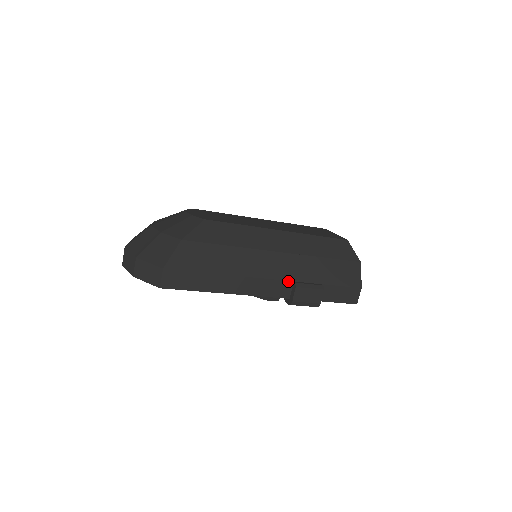
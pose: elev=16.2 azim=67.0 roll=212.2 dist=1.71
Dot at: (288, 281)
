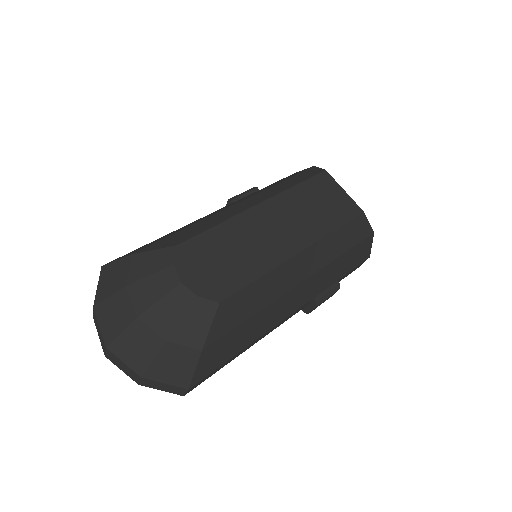
Dot at: (308, 302)
